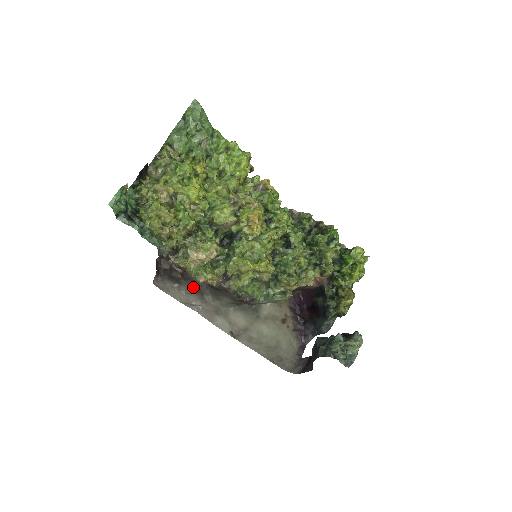
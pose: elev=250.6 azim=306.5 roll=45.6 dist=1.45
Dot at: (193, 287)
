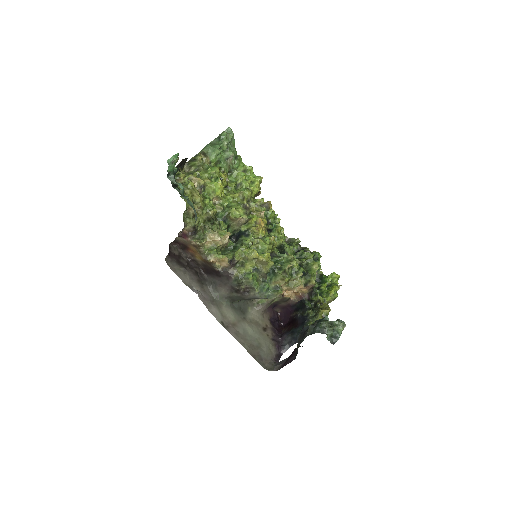
Dot at: (195, 275)
